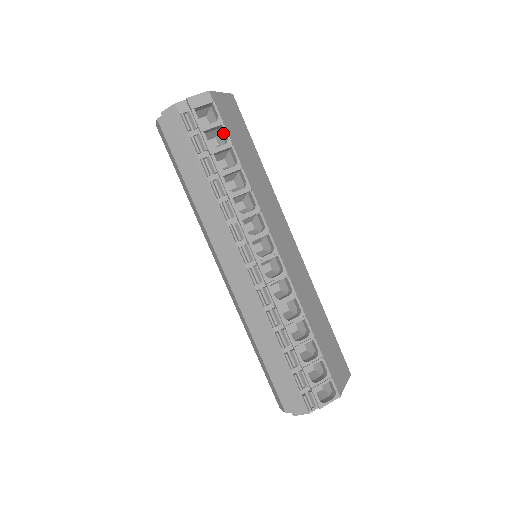
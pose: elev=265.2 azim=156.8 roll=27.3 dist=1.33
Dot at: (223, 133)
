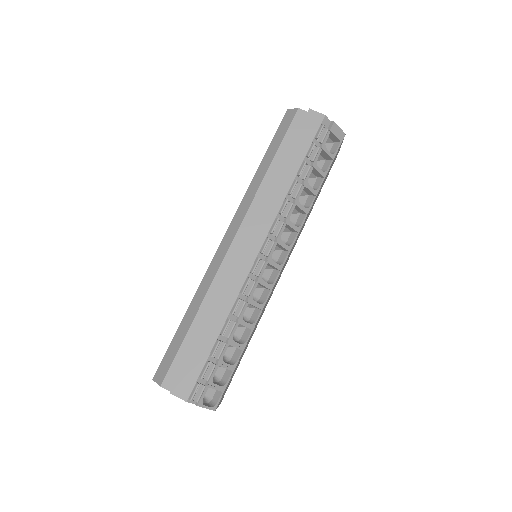
Dot at: (325, 164)
